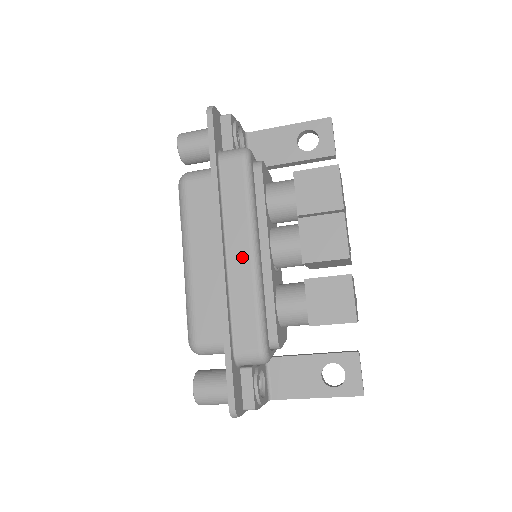
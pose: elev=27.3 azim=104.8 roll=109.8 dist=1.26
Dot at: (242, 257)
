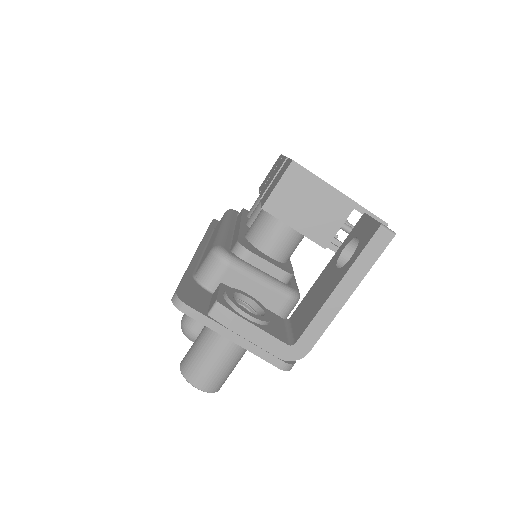
Dot at: (214, 235)
